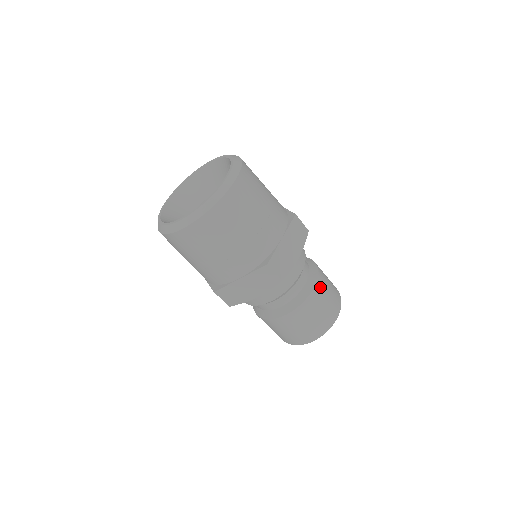
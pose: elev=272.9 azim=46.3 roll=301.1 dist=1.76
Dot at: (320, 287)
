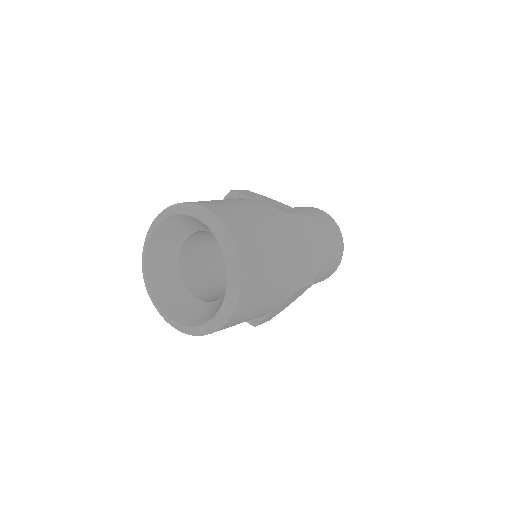
Dot at: (324, 238)
